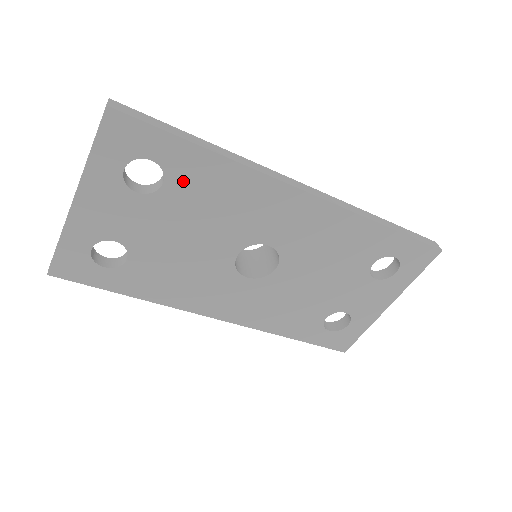
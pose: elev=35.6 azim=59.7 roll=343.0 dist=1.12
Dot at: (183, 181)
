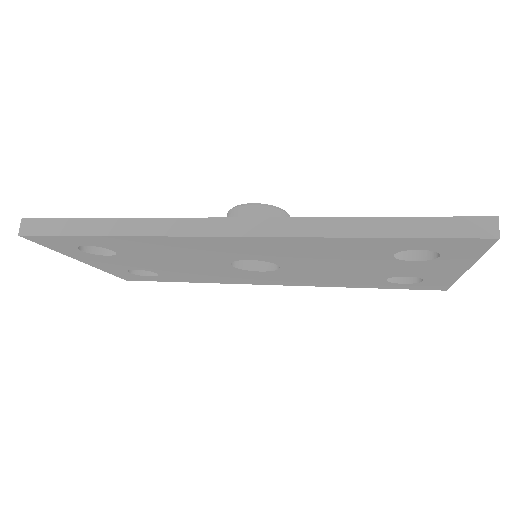
Dot at: (123, 248)
